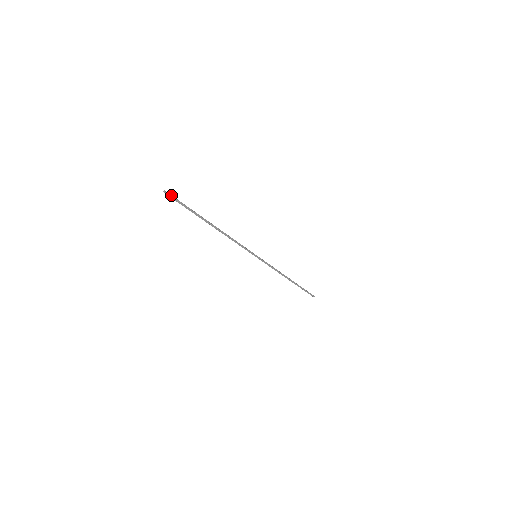
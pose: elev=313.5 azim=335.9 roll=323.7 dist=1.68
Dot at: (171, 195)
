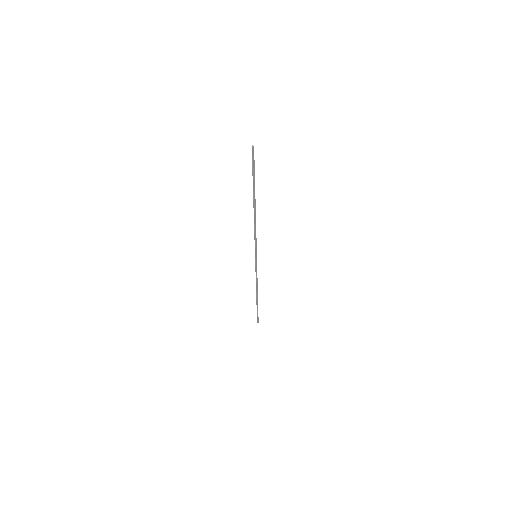
Dot at: (253, 153)
